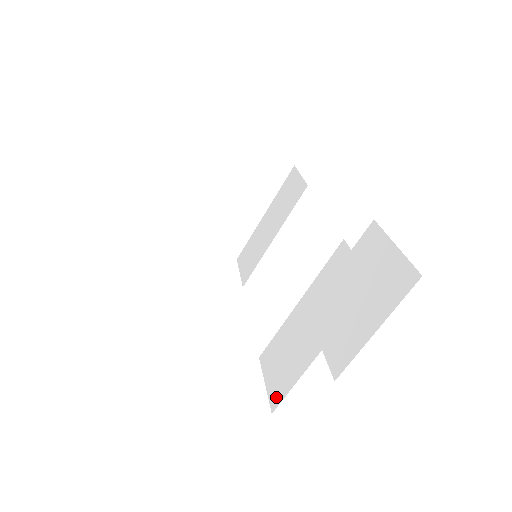
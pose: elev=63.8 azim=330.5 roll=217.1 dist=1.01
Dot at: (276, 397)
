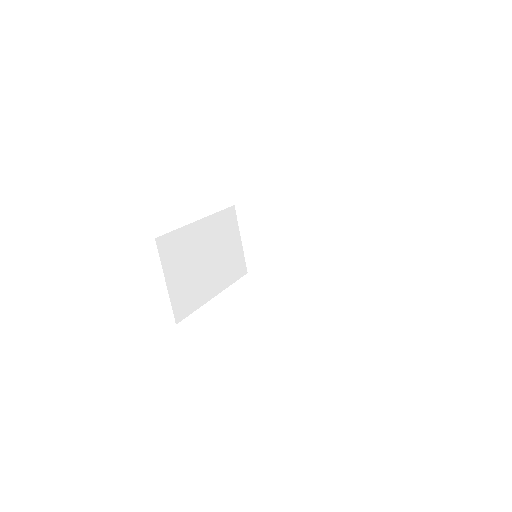
Dot at: occluded
